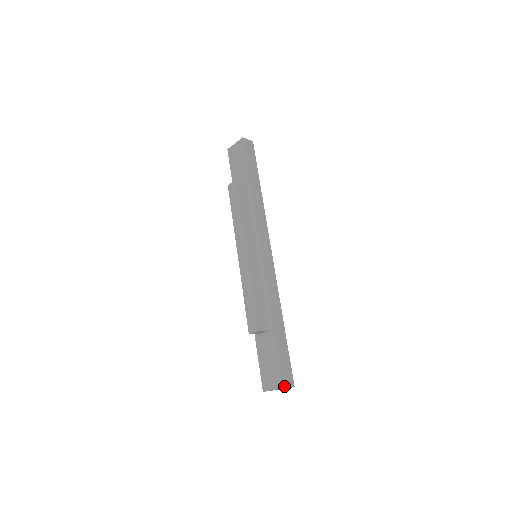
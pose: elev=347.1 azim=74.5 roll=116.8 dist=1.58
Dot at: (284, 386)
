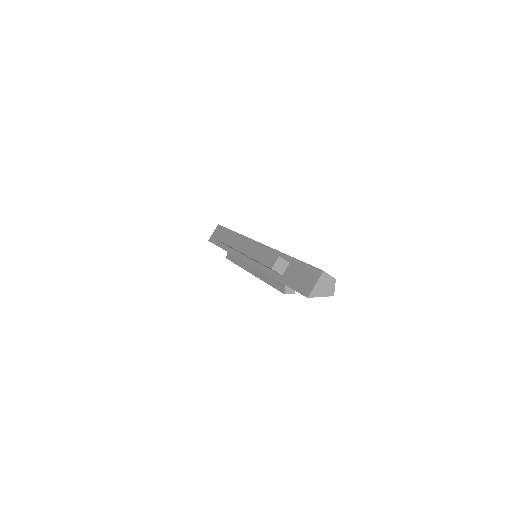
Dot at: (324, 271)
